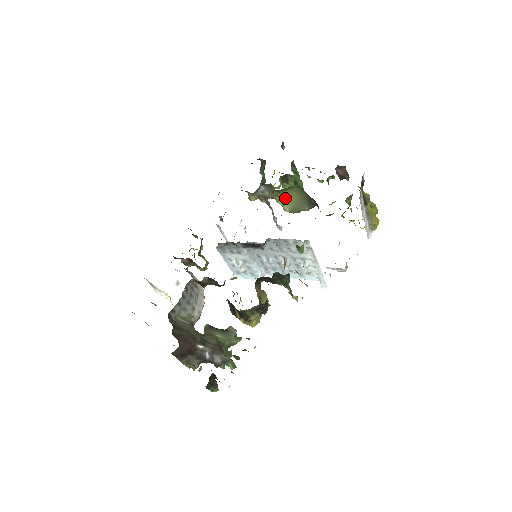
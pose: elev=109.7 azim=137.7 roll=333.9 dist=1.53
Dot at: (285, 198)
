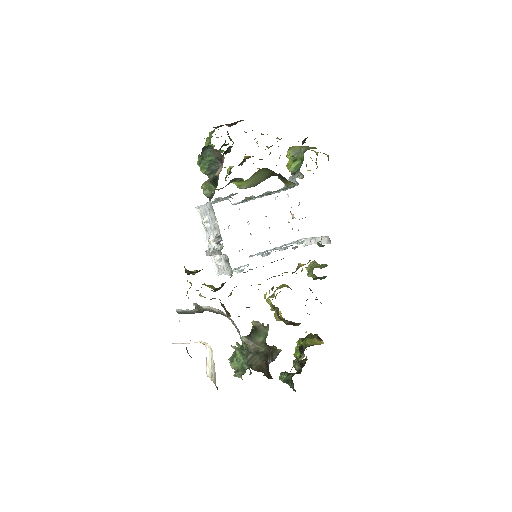
Dot at: (246, 180)
